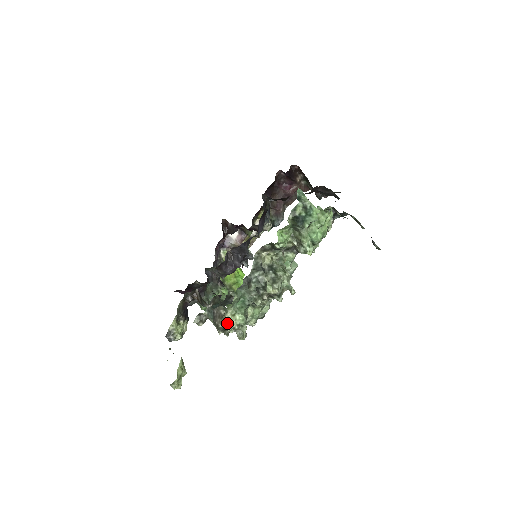
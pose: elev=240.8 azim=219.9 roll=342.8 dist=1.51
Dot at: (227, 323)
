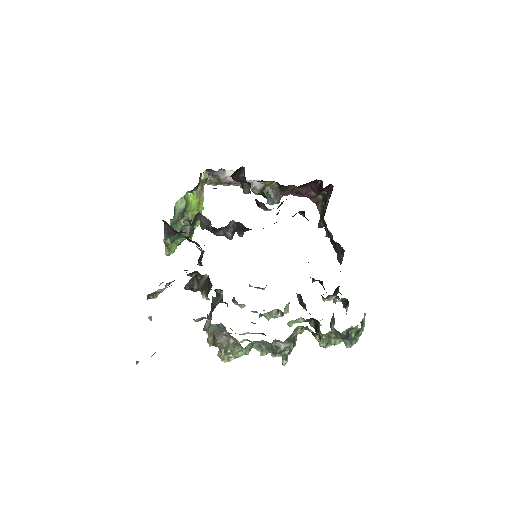
Dot at: (229, 353)
